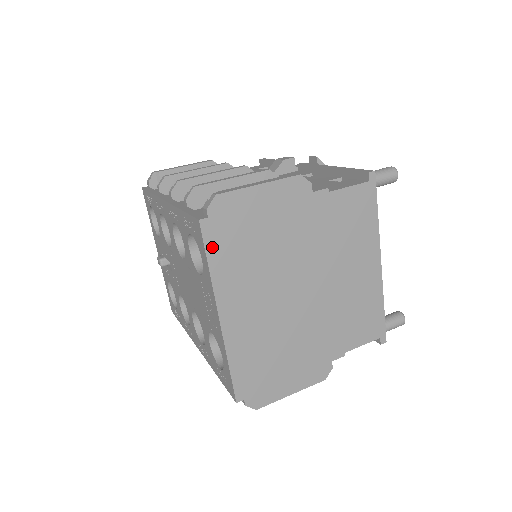
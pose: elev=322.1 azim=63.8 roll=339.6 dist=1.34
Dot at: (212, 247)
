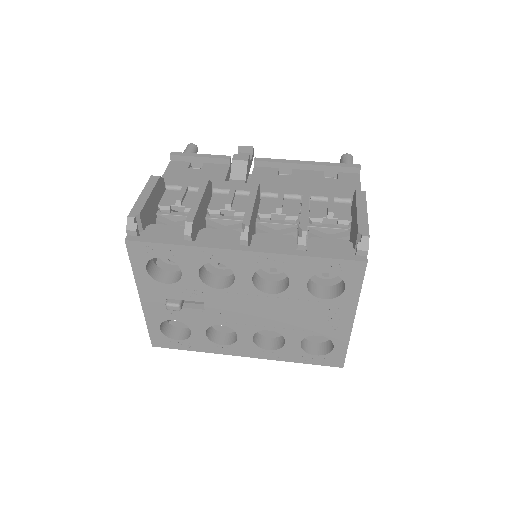
Dot at: occluded
